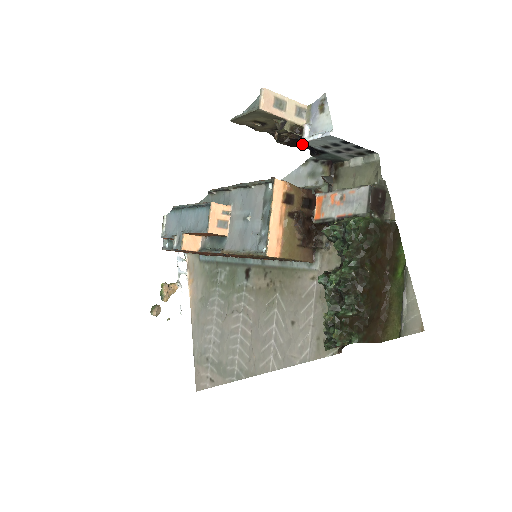
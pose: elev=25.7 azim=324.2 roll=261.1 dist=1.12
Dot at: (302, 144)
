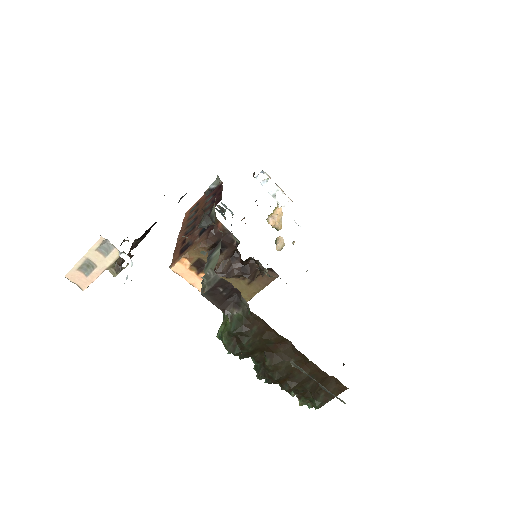
Dot at: (151, 226)
